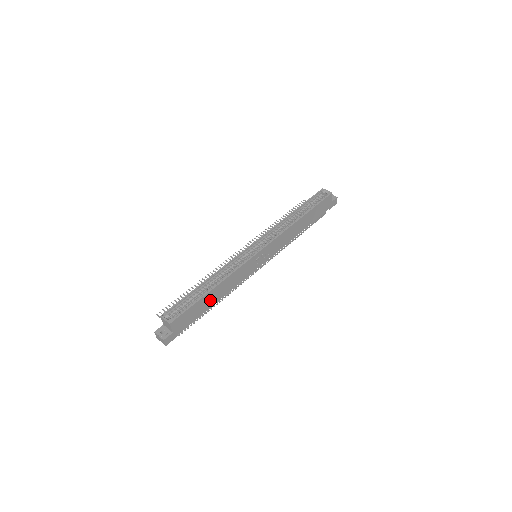
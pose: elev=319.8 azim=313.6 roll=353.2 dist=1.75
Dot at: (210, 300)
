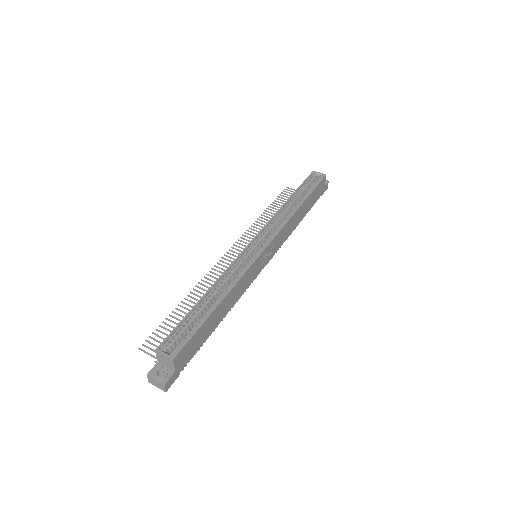
Dot at: (215, 319)
